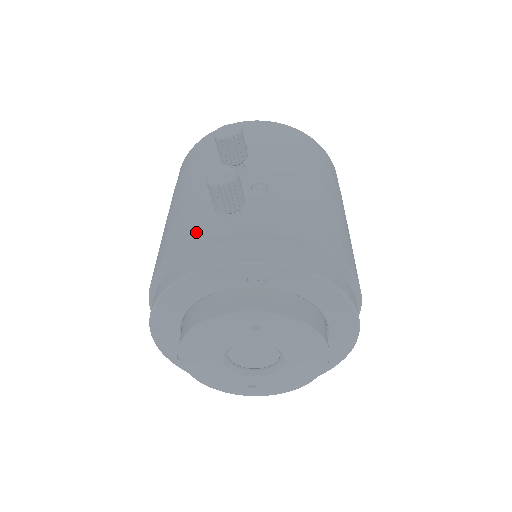
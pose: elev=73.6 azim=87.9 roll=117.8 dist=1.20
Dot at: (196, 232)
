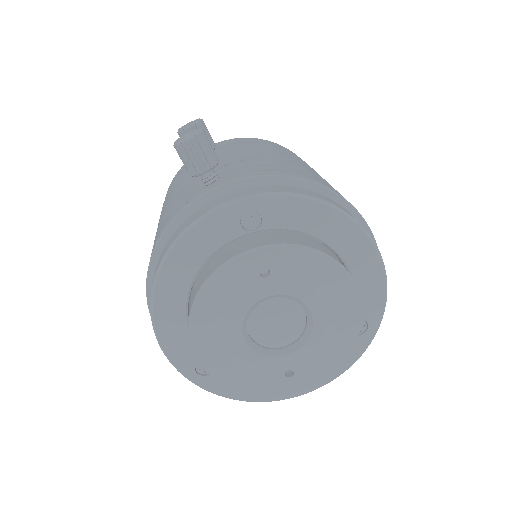
Dot at: (178, 208)
